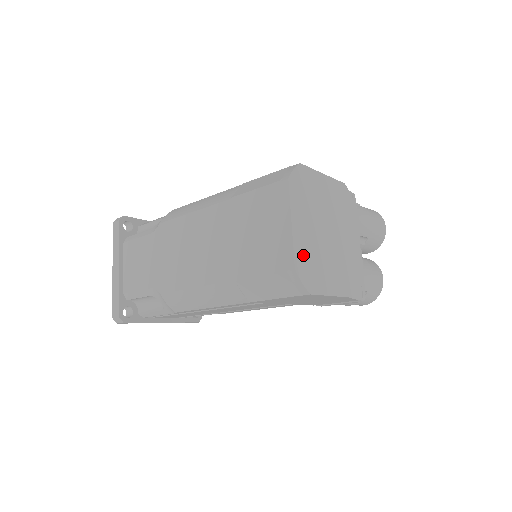
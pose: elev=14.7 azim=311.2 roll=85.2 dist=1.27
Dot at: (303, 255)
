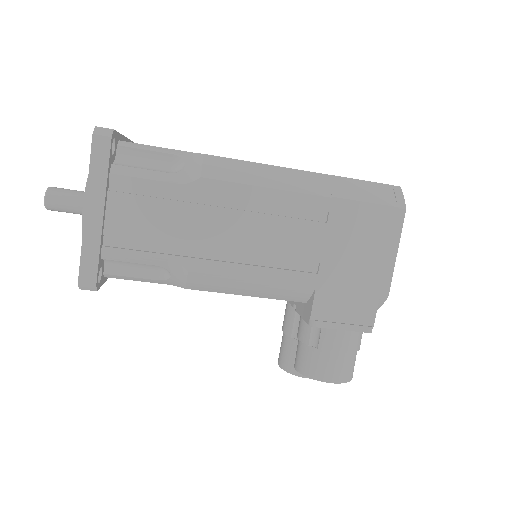
Dot at: occluded
